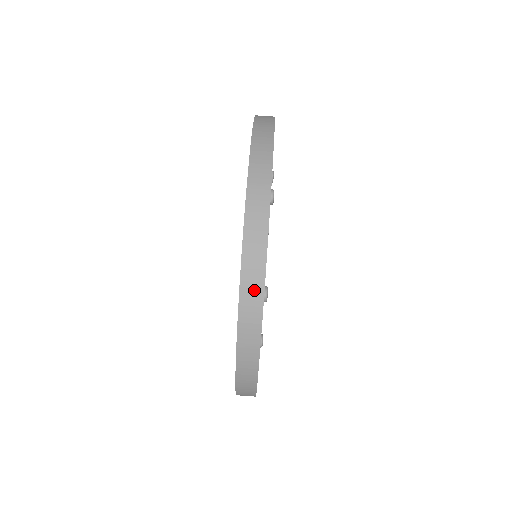
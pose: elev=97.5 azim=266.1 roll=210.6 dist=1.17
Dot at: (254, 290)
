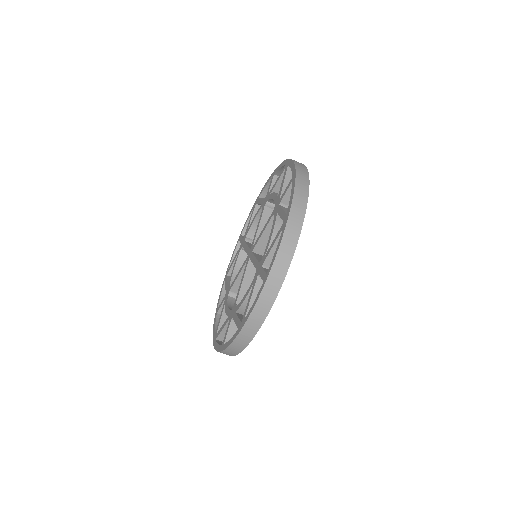
Dot at: (285, 259)
